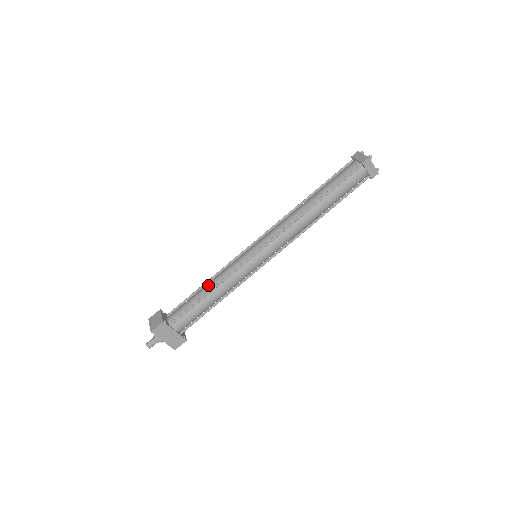
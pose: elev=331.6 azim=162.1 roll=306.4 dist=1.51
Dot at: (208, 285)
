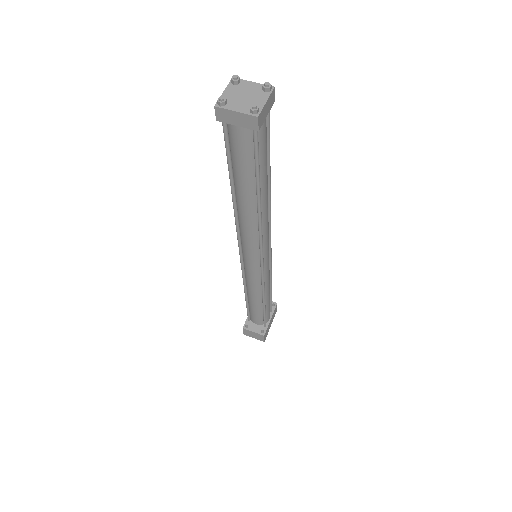
Dot at: (254, 300)
